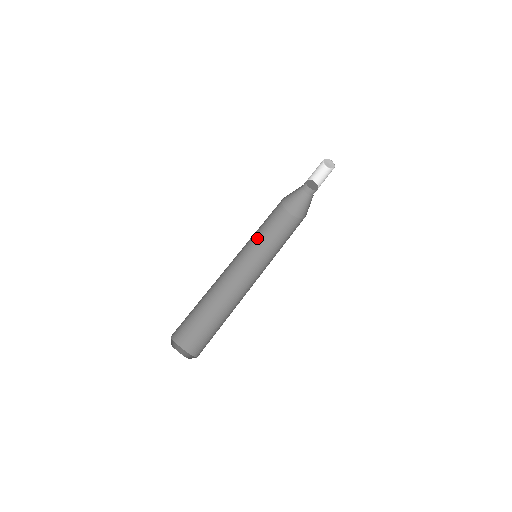
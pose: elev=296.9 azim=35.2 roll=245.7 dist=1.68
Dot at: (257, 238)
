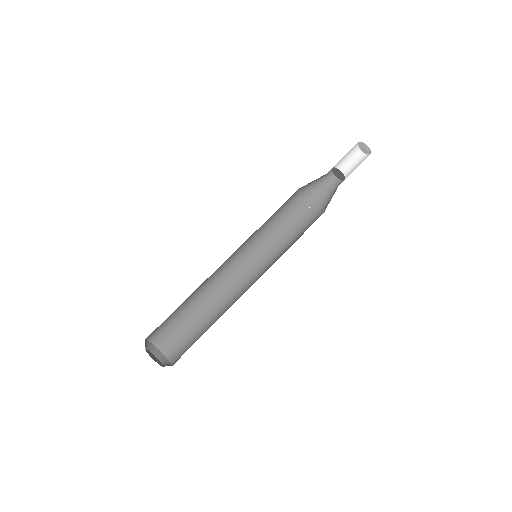
Dot at: (261, 230)
